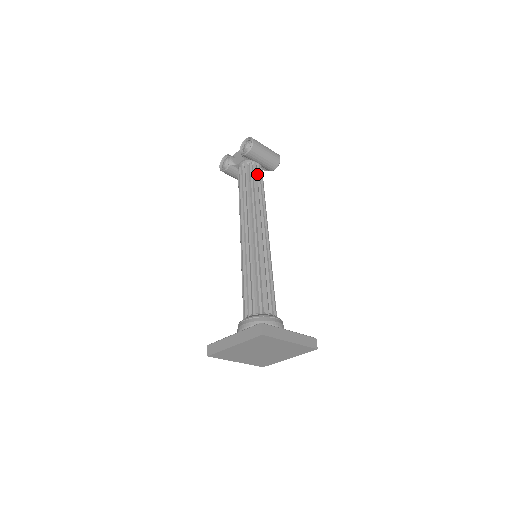
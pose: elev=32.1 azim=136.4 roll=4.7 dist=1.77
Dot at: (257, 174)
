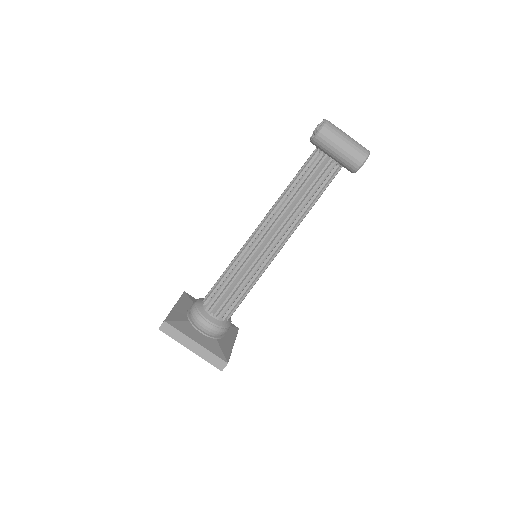
Dot at: (318, 170)
